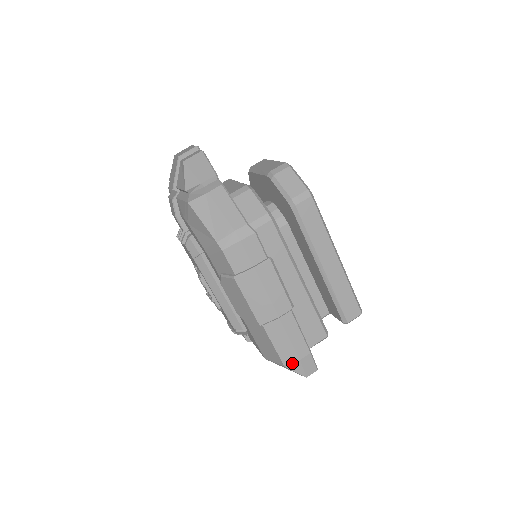
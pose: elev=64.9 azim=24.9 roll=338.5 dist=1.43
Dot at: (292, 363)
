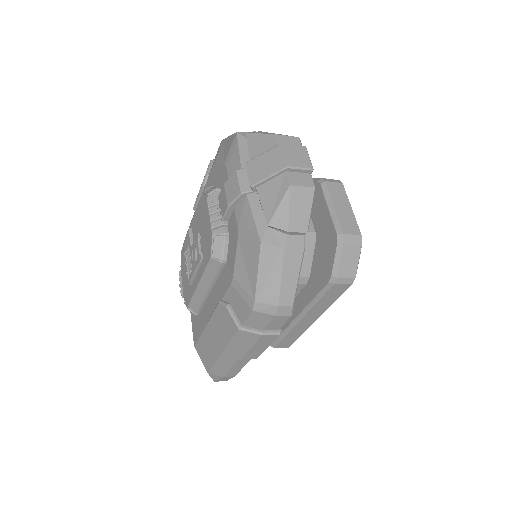
Dot at: (215, 375)
